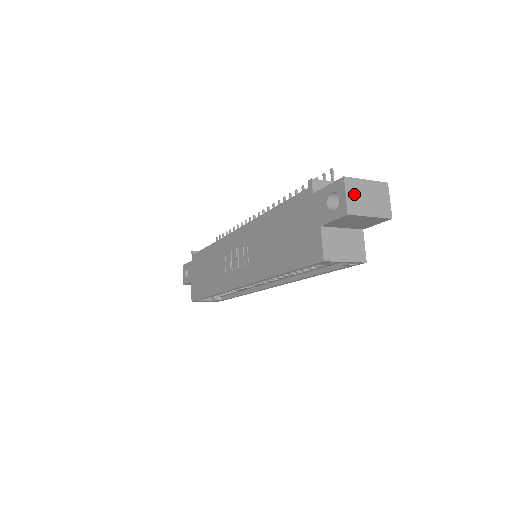
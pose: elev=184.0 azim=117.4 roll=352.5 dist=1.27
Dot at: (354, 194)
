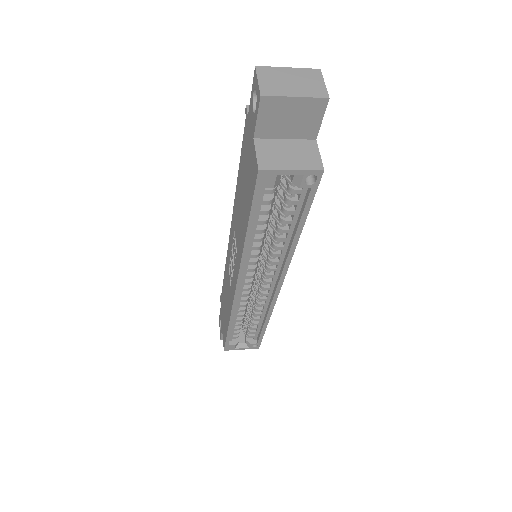
Dot at: (270, 79)
